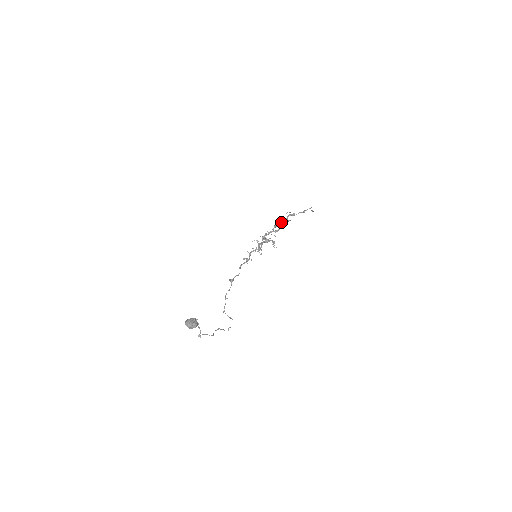
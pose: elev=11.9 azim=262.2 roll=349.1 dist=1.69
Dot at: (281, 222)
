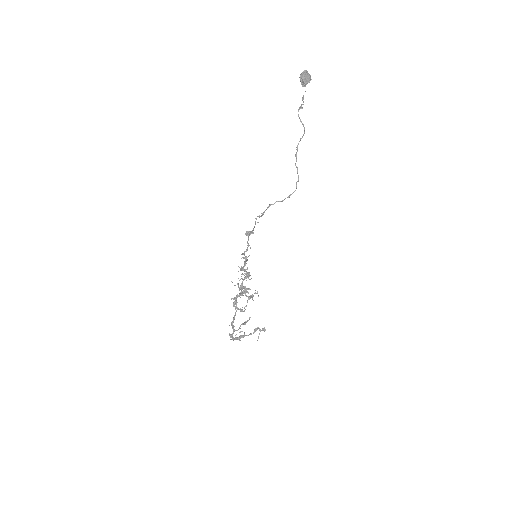
Dot at: (232, 336)
